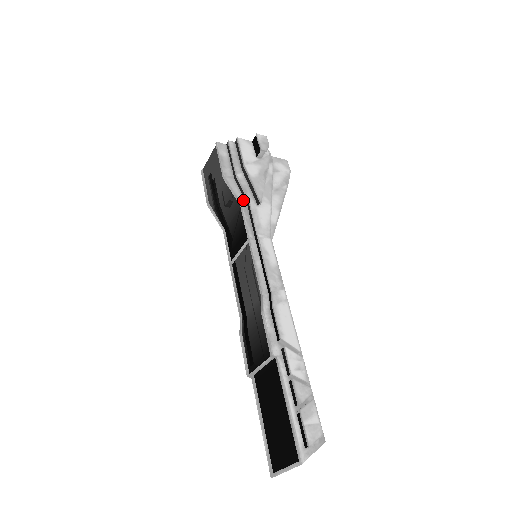
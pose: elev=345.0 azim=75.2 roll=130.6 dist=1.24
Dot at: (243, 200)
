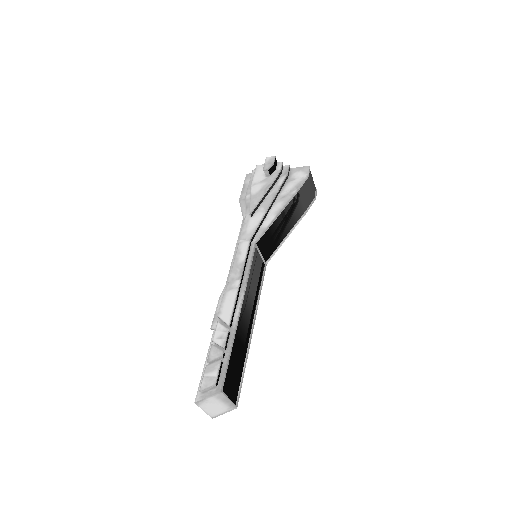
Dot at: occluded
